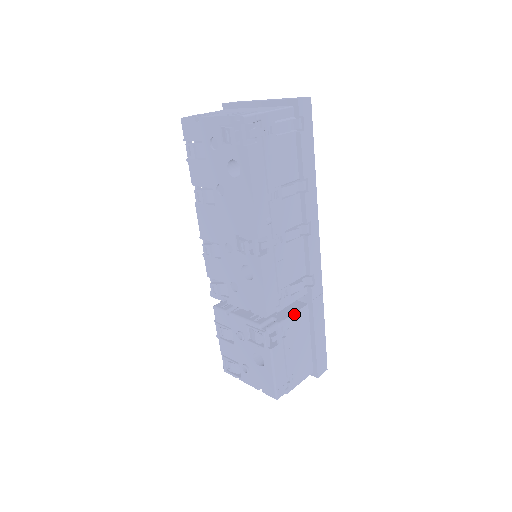
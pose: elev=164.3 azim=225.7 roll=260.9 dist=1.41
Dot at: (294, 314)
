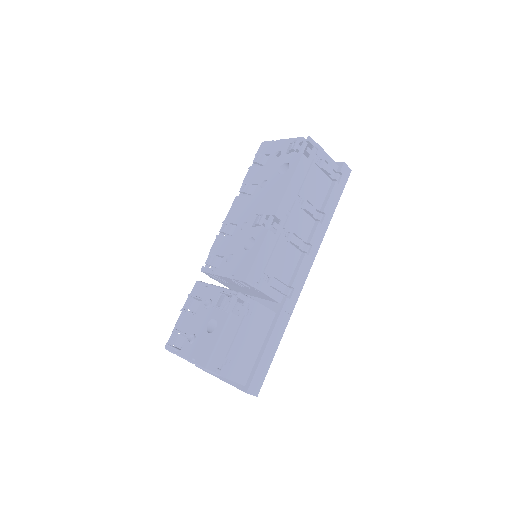
Dot at: (263, 306)
